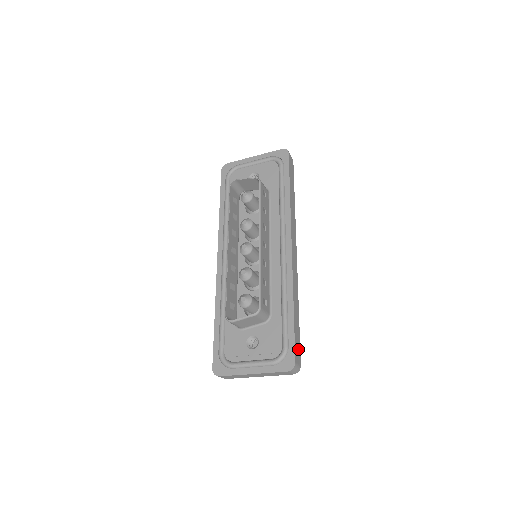
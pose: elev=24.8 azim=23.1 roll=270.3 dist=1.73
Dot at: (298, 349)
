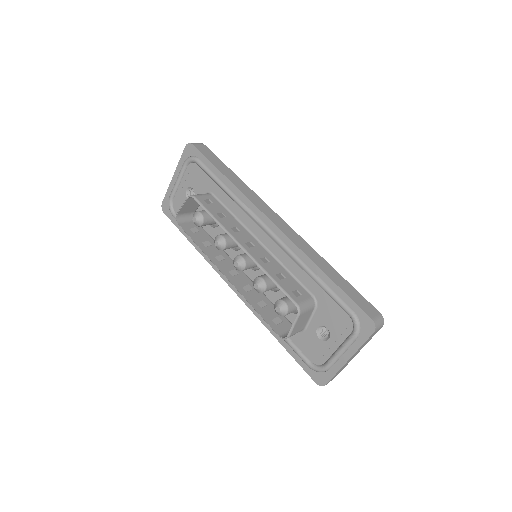
Dot at: (364, 303)
